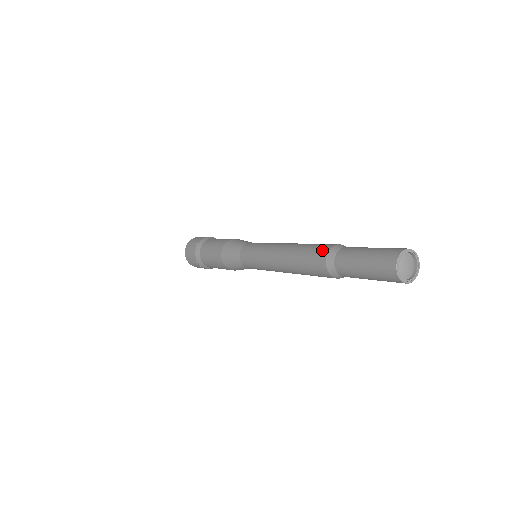
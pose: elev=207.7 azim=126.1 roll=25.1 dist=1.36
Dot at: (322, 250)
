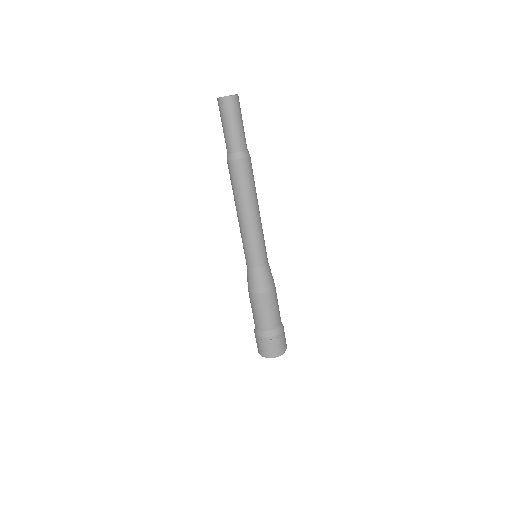
Dot at: occluded
